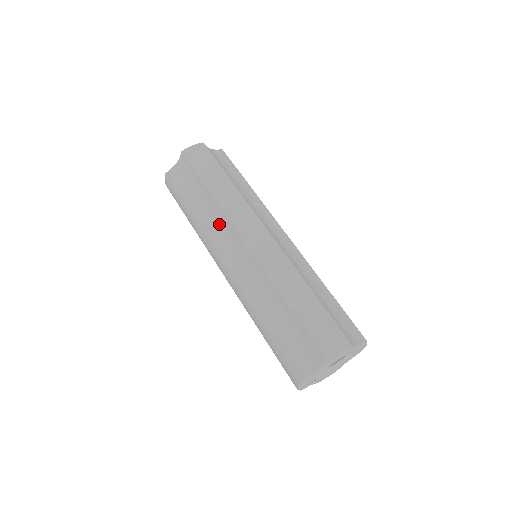
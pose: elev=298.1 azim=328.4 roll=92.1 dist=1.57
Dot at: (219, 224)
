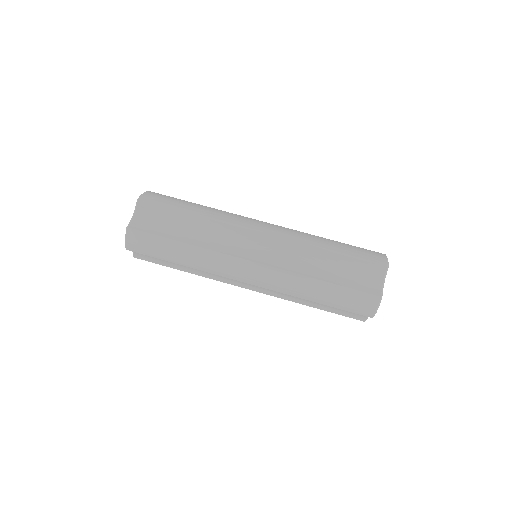
Dot at: (220, 236)
